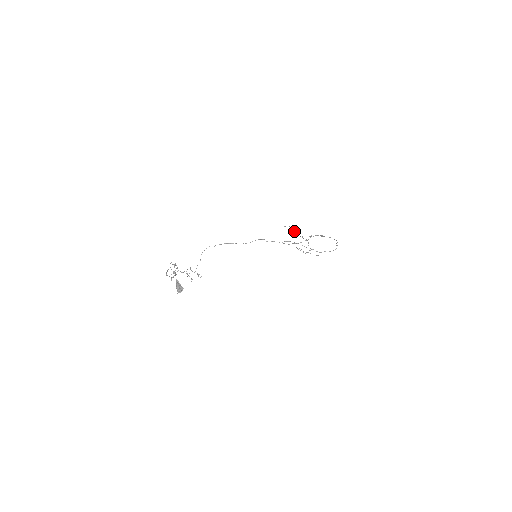
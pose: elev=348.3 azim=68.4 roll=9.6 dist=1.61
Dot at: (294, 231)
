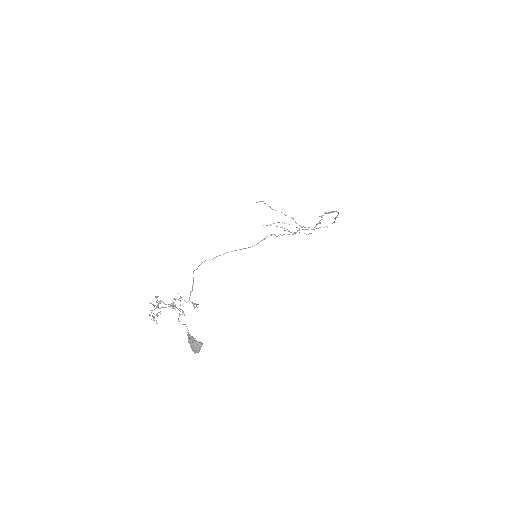
Dot at: (270, 207)
